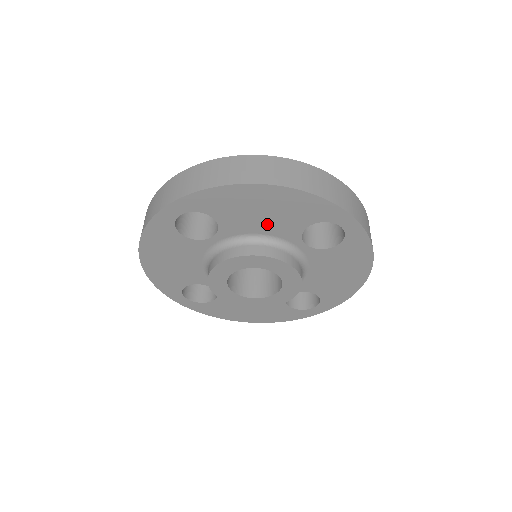
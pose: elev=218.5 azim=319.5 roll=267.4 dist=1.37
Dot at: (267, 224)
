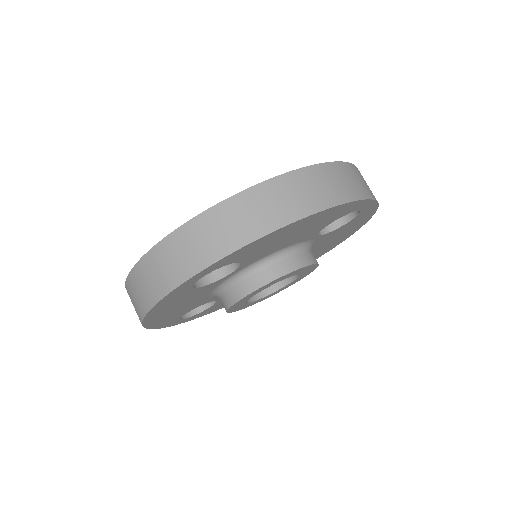
Dot at: (291, 240)
